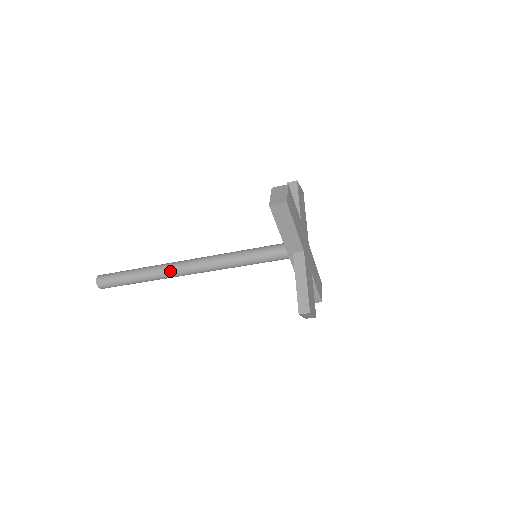
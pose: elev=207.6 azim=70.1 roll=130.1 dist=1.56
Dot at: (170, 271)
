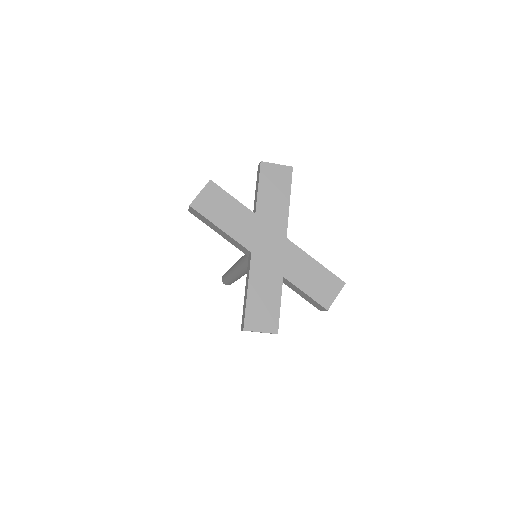
Dot at: (232, 272)
